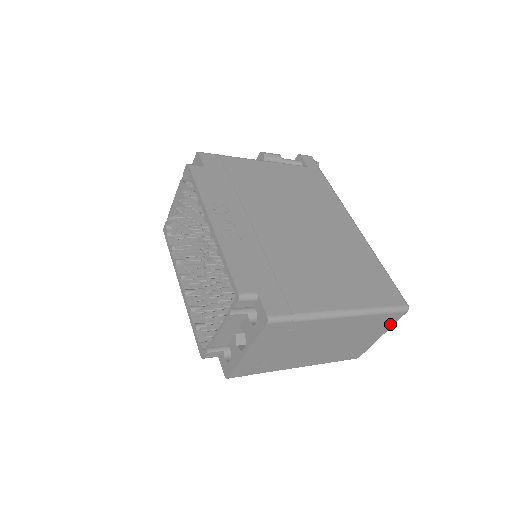
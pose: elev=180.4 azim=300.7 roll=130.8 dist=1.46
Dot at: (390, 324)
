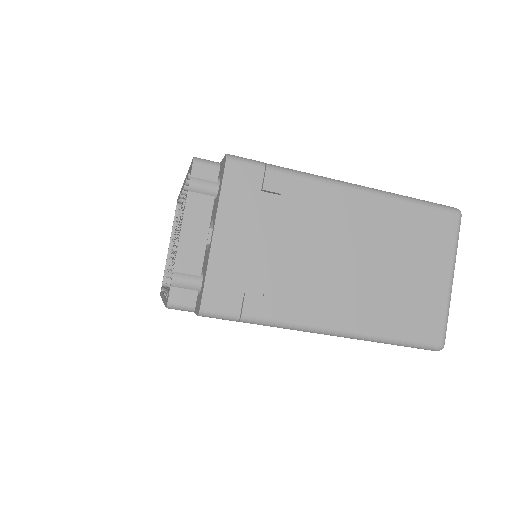
Dot at: (447, 243)
